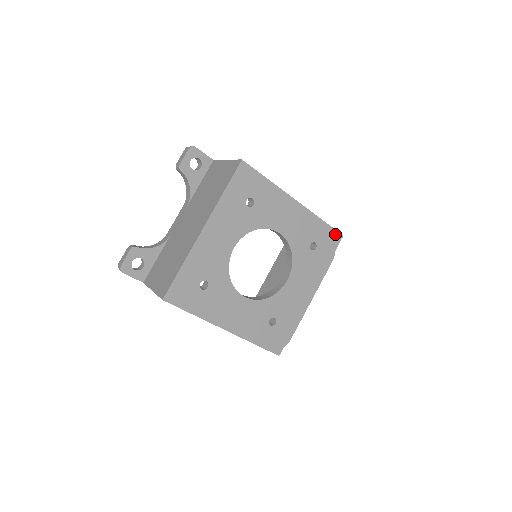
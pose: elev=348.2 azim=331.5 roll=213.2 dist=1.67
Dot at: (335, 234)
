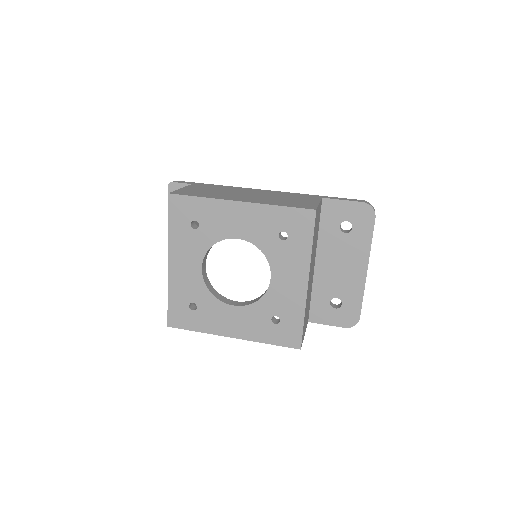
Dot at: (304, 213)
